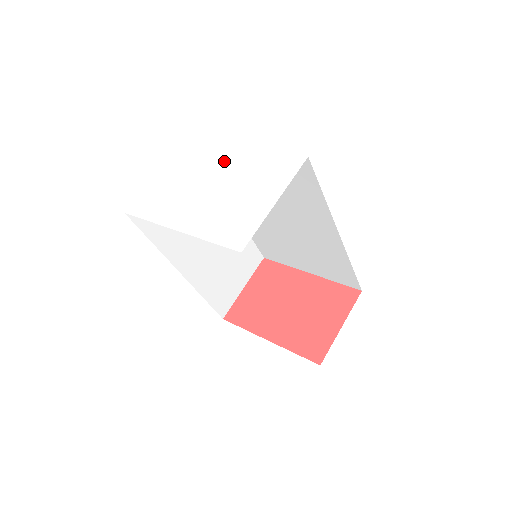
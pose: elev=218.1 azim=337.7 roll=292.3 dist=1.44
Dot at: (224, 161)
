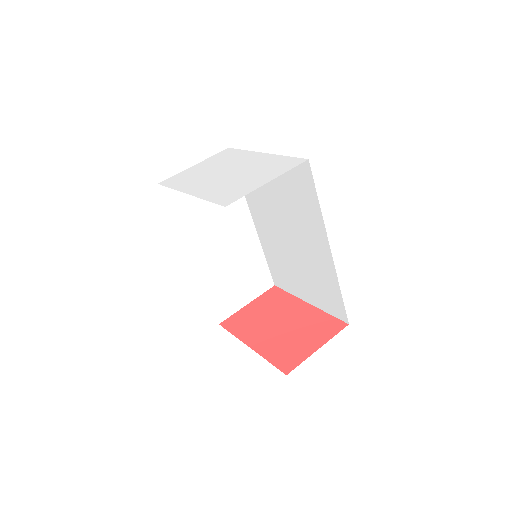
Dot at: (246, 160)
